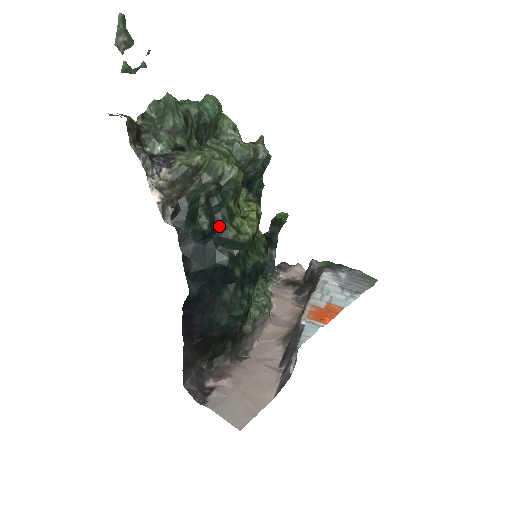
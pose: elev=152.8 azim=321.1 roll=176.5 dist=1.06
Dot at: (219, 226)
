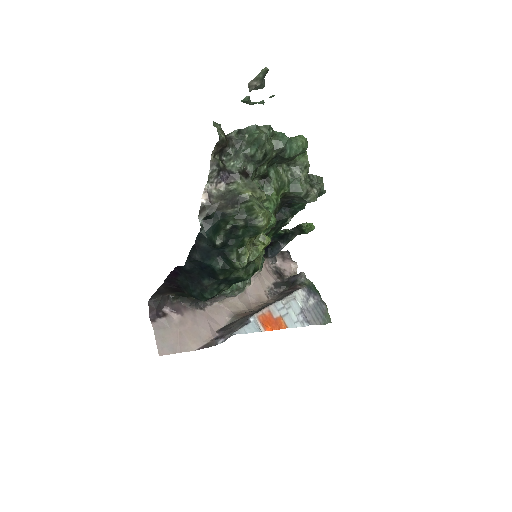
Dot at: (228, 247)
